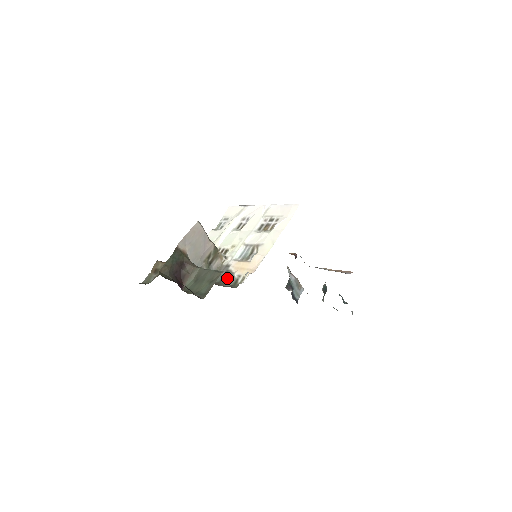
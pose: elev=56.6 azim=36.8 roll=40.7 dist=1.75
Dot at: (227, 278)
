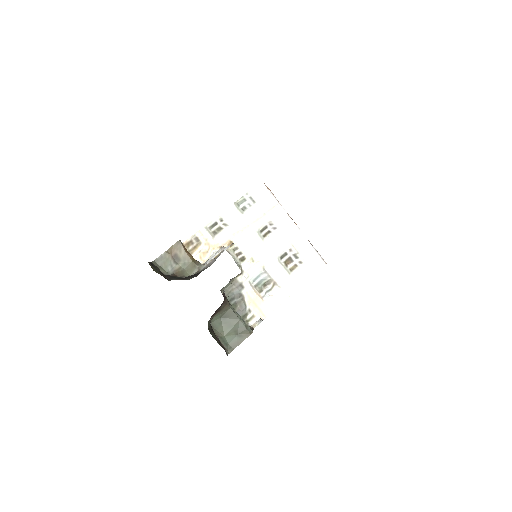
Dot at: (238, 303)
